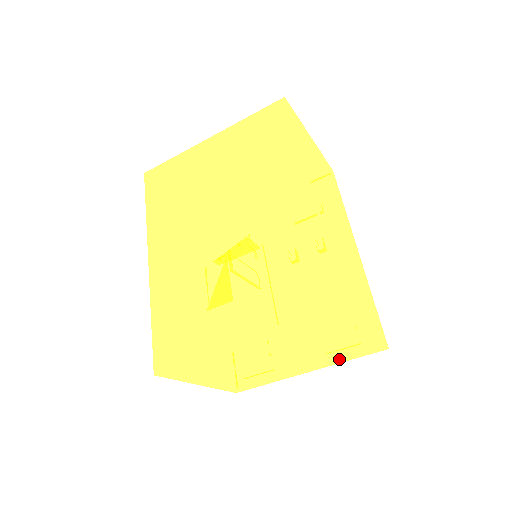
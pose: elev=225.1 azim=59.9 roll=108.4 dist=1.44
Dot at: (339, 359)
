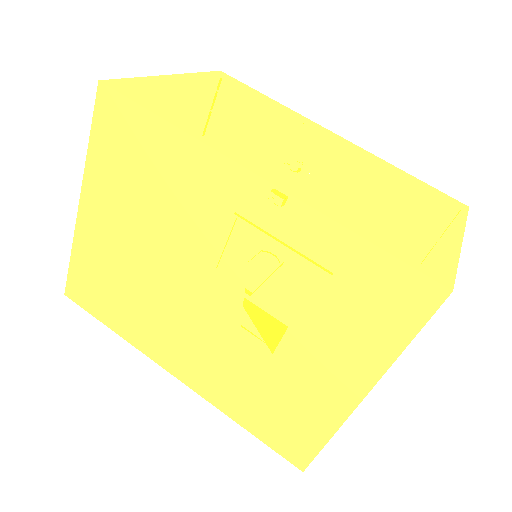
Dot at: occluded
